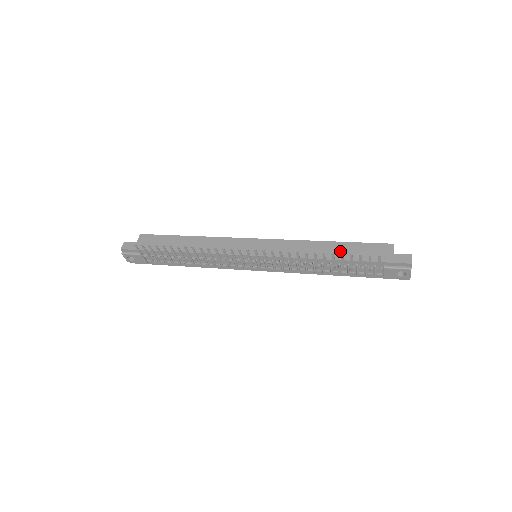
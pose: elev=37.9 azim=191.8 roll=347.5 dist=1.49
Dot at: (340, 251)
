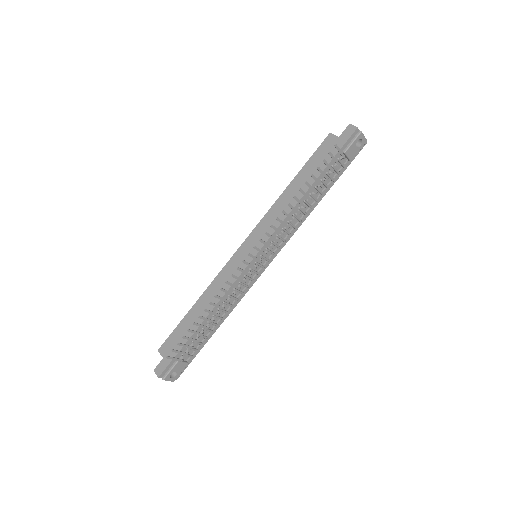
Dot at: (305, 179)
